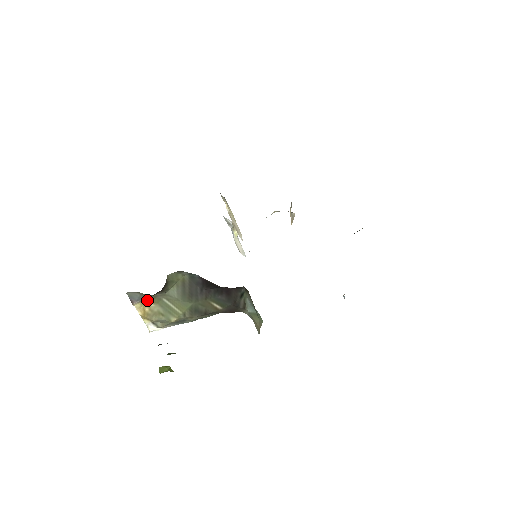
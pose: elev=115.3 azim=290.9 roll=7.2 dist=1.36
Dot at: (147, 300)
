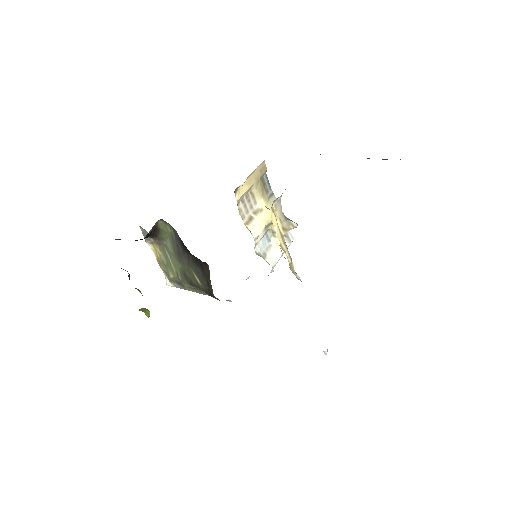
Dot at: (156, 244)
